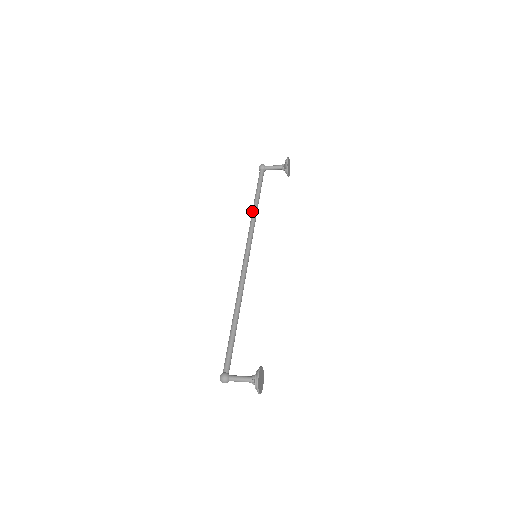
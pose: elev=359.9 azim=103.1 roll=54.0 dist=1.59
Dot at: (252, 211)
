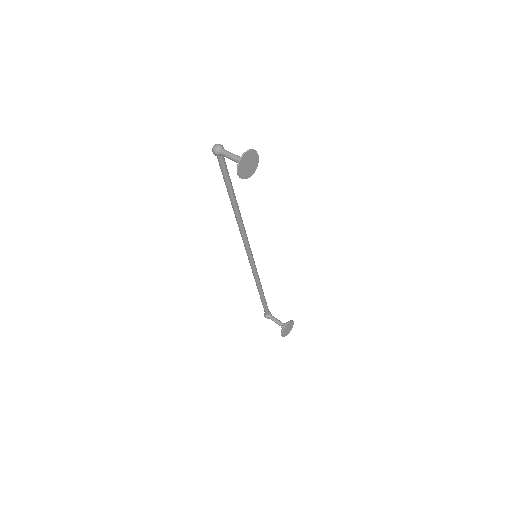
Dot at: occluded
